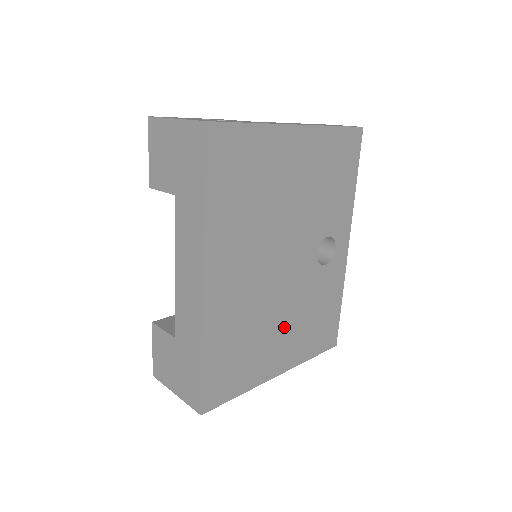
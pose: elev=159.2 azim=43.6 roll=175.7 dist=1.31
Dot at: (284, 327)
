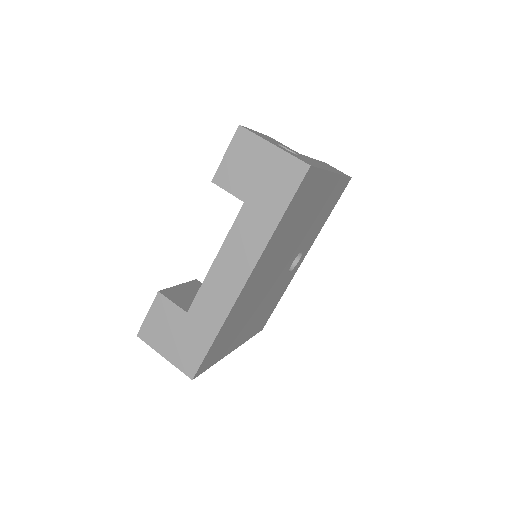
Dot at: (254, 315)
